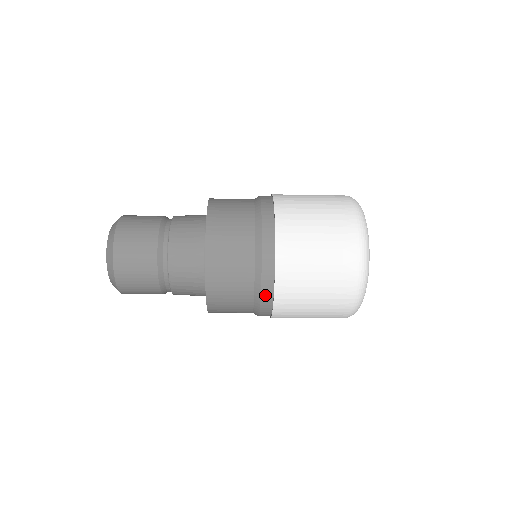
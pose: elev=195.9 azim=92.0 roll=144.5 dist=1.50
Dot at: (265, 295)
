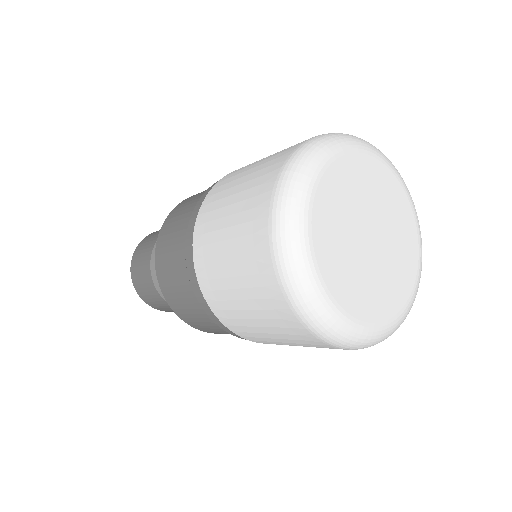
Dot at: occluded
